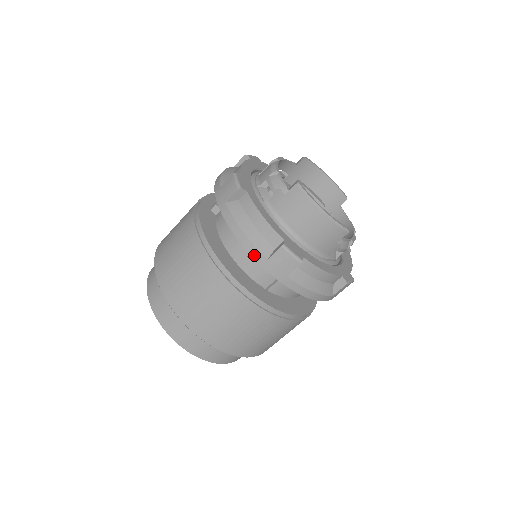
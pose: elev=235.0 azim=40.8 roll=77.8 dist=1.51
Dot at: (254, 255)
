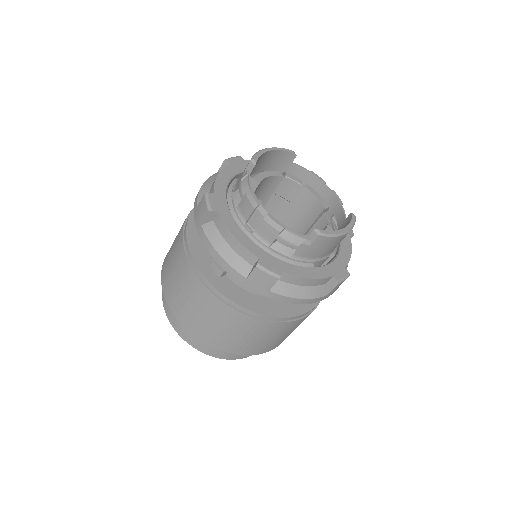
Dot at: (317, 301)
